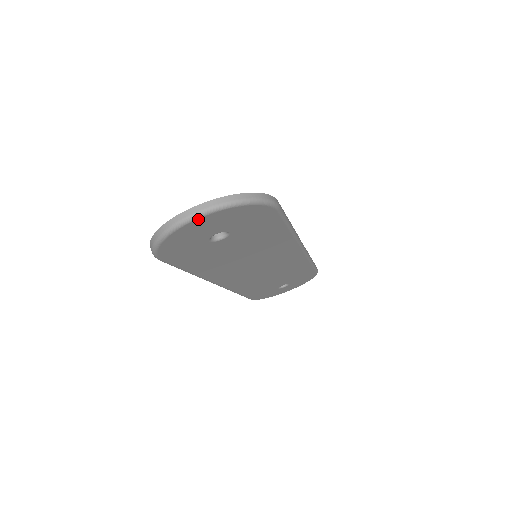
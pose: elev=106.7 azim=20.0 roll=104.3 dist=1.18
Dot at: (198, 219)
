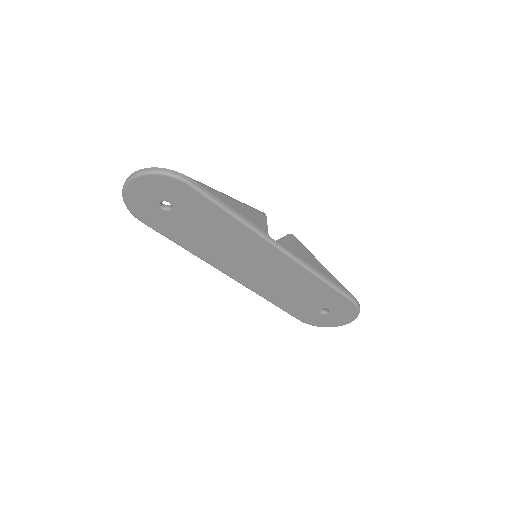
Dot at: (131, 182)
